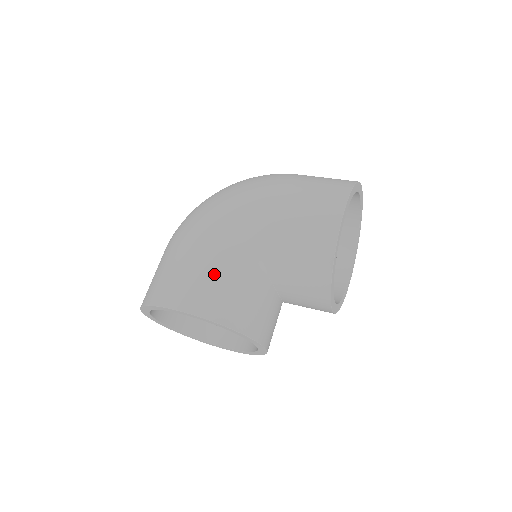
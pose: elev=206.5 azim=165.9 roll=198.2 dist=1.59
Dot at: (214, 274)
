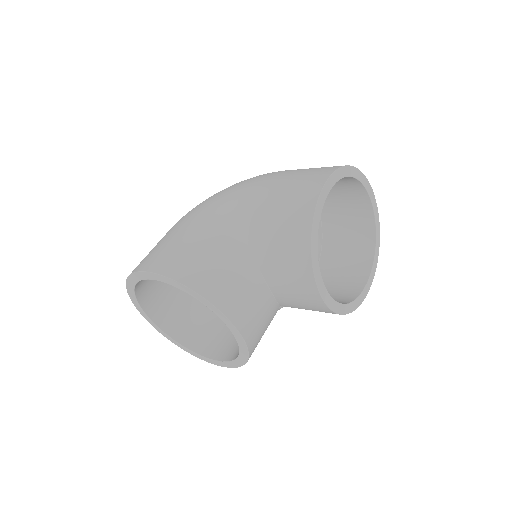
Dot at: (192, 242)
